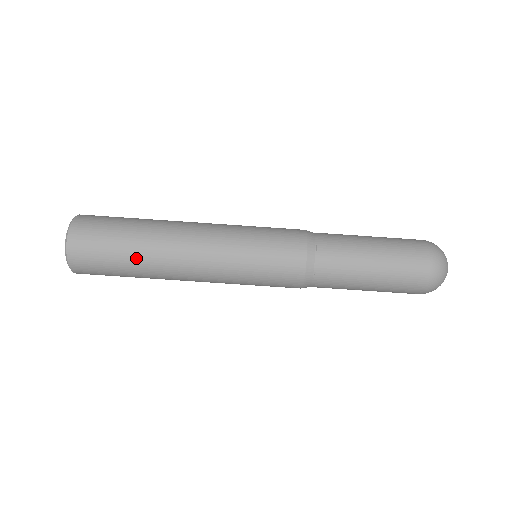
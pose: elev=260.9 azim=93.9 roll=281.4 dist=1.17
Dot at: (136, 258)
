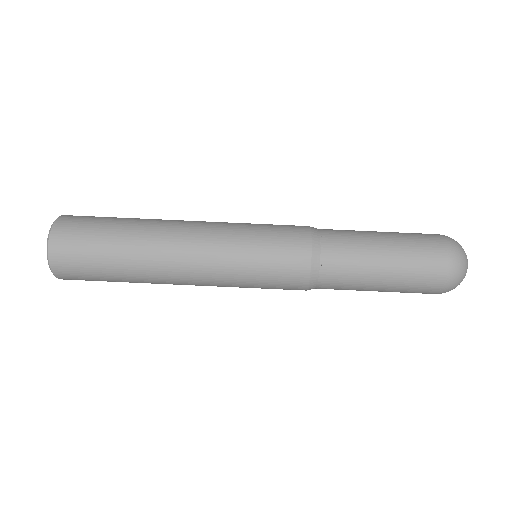
Dot at: (126, 273)
